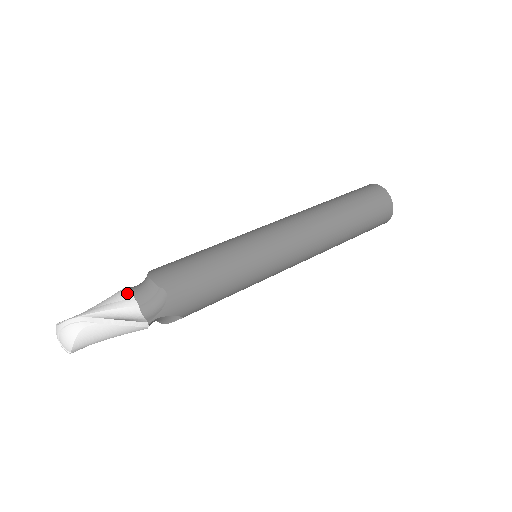
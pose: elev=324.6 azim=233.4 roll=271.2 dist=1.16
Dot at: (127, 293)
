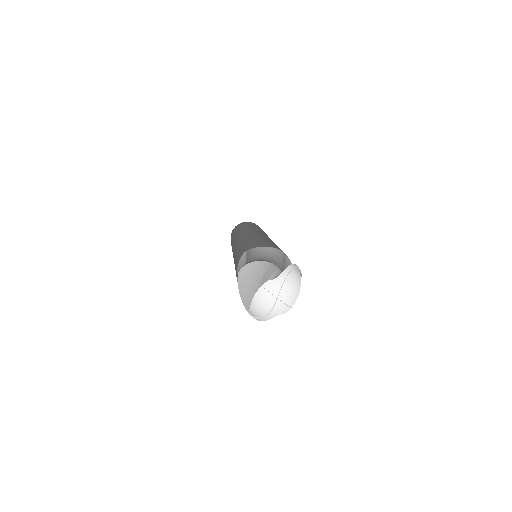
Dot at: (265, 262)
